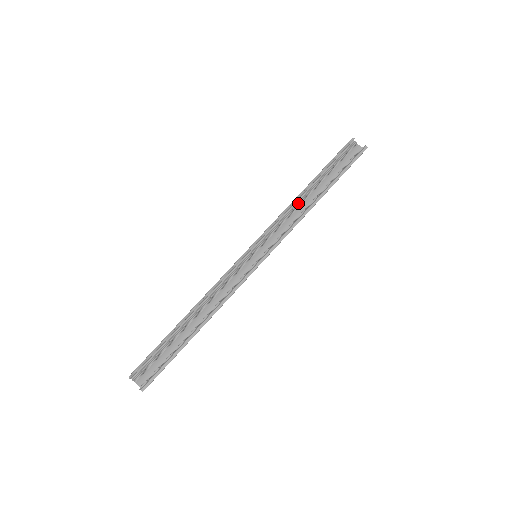
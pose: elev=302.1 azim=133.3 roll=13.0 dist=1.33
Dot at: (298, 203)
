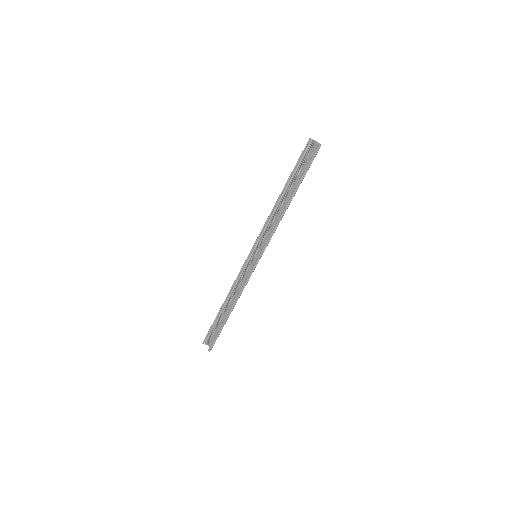
Dot at: (278, 208)
